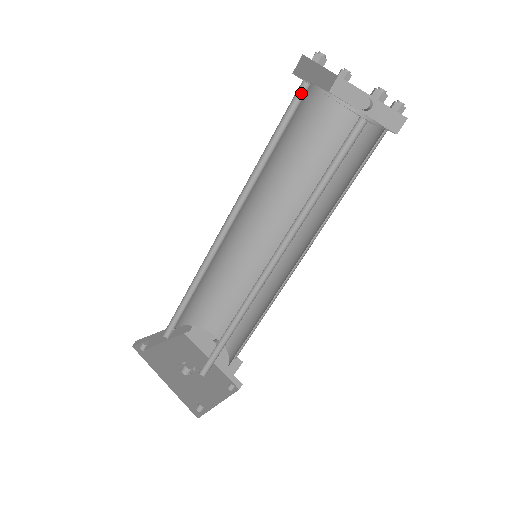
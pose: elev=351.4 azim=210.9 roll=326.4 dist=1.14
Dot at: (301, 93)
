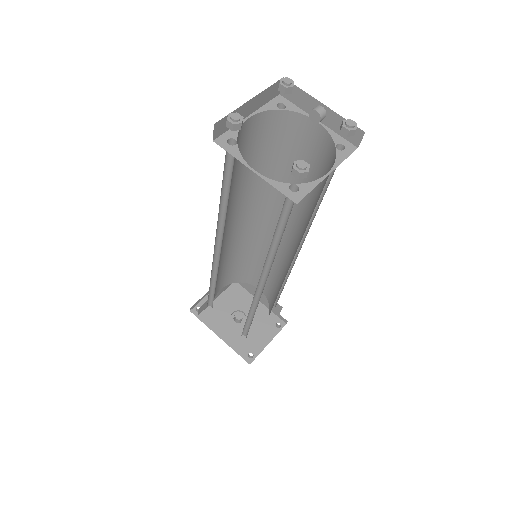
Dot at: occluded
